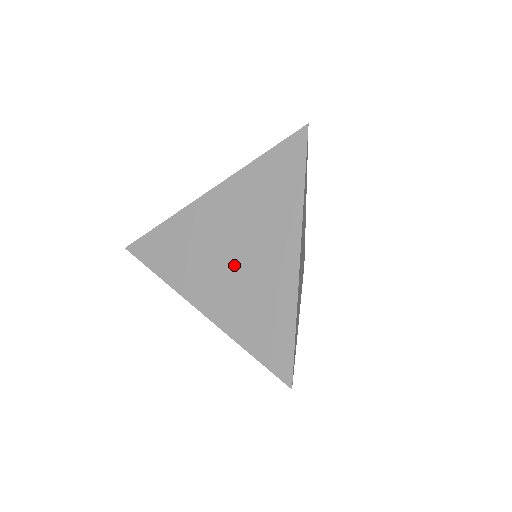
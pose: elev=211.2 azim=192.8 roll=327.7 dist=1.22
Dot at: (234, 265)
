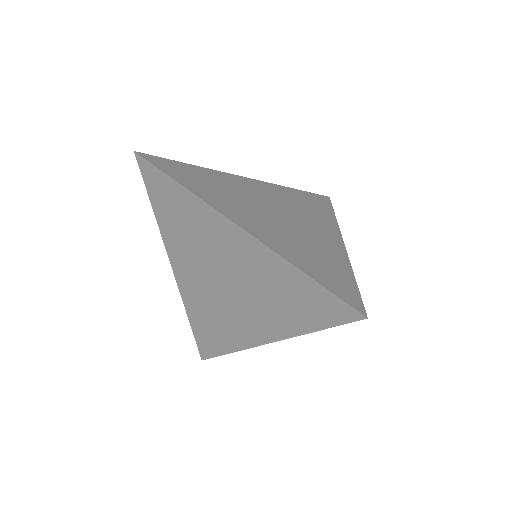
Dot at: (235, 289)
